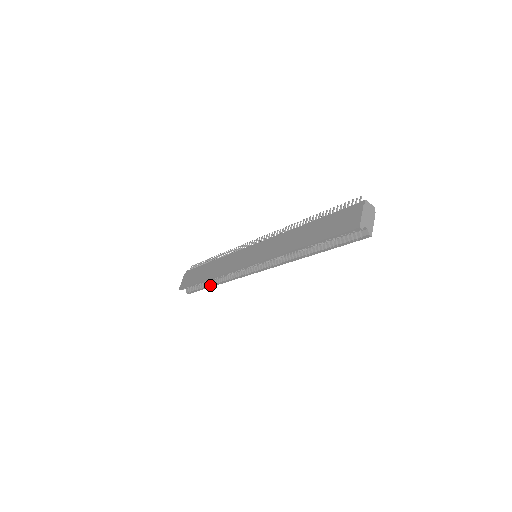
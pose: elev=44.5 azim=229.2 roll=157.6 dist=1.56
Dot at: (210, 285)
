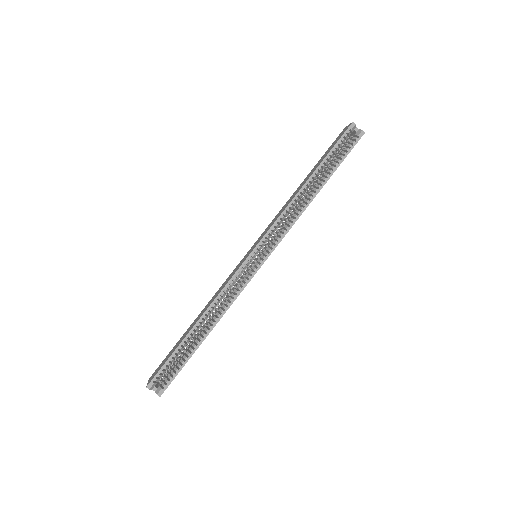
Dot at: (199, 341)
